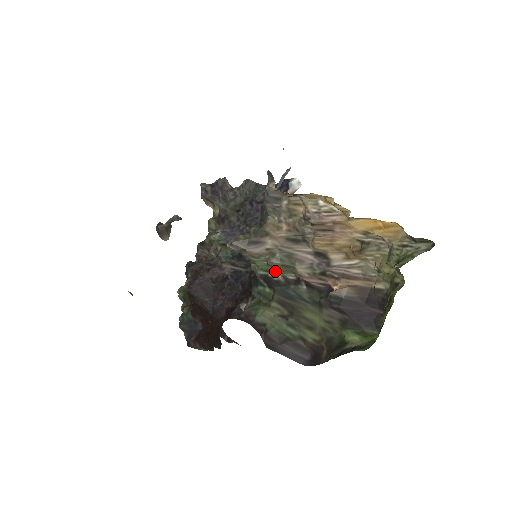
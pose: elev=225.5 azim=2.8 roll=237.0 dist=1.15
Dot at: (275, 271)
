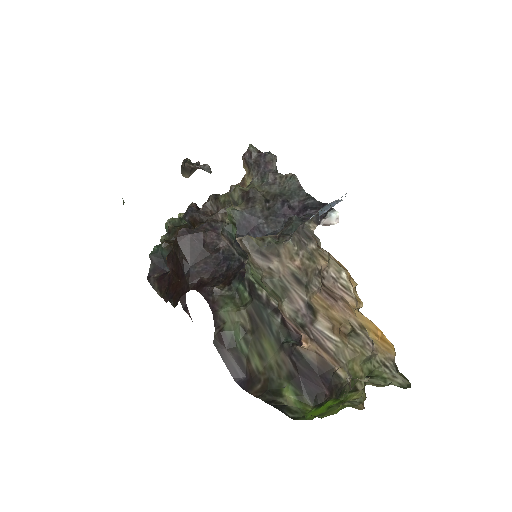
Dot at: (263, 288)
